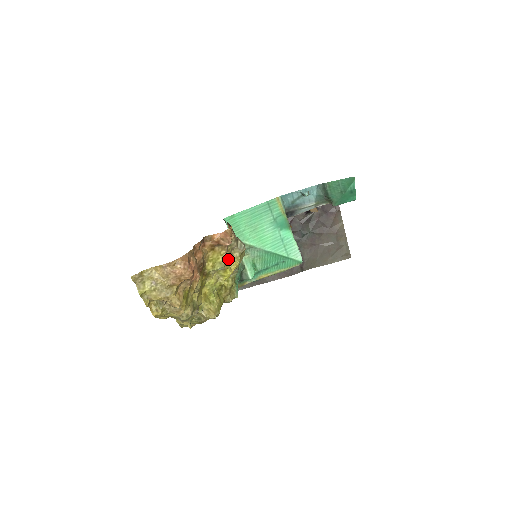
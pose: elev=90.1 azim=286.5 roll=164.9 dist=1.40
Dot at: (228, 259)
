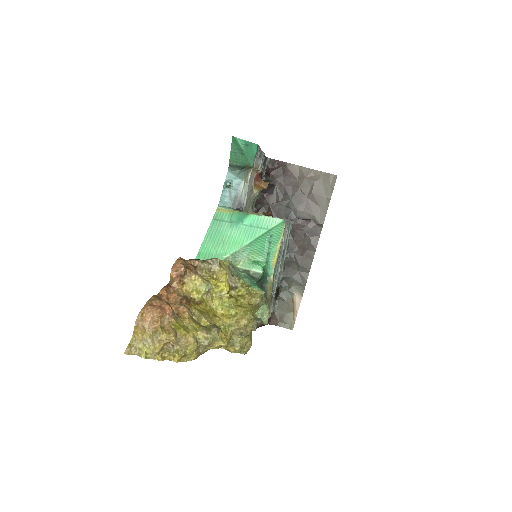
Dot at: (209, 278)
